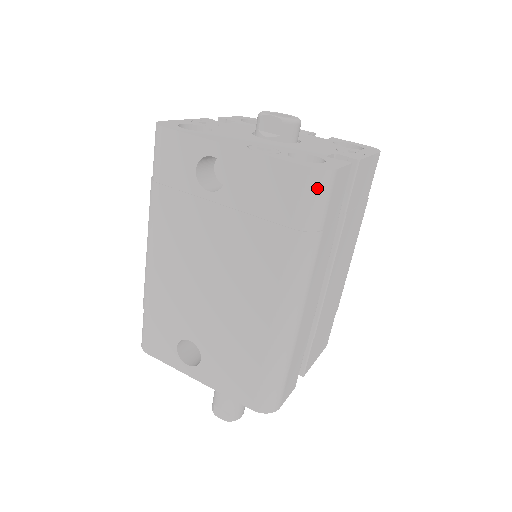
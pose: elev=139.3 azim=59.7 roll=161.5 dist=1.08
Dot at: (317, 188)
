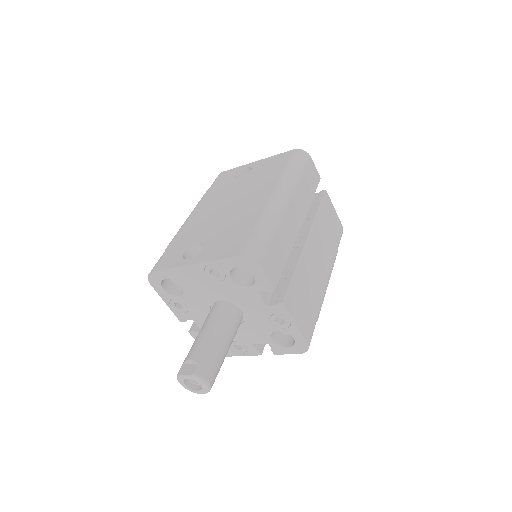
Dot at: (300, 155)
